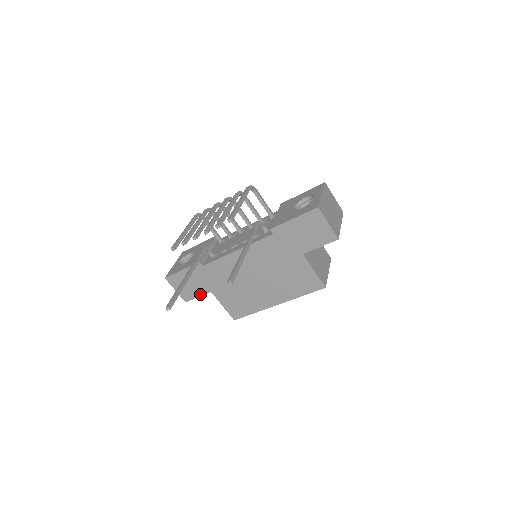
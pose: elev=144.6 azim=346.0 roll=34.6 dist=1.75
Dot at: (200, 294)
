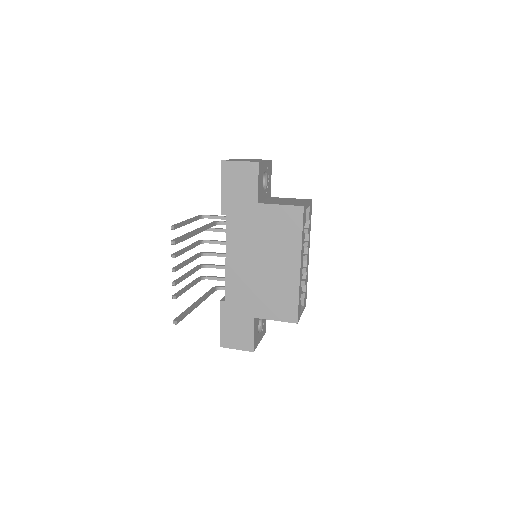
Dot at: (252, 330)
